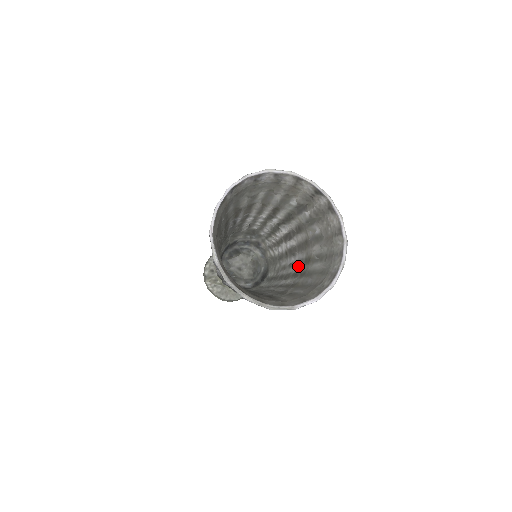
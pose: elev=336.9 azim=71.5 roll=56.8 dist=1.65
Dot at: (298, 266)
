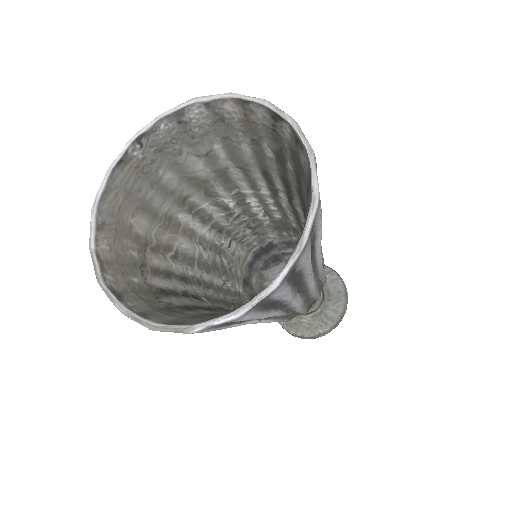
Dot at: occluded
